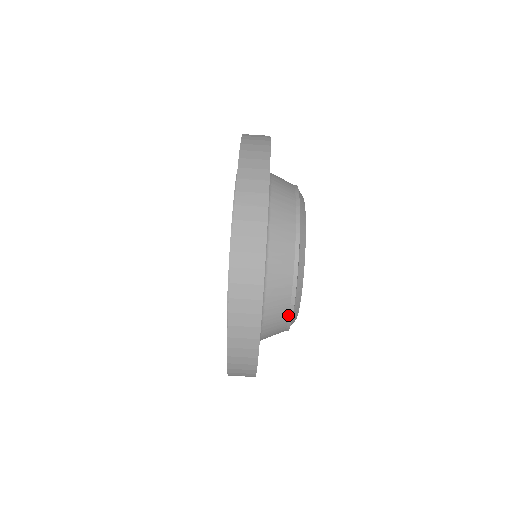
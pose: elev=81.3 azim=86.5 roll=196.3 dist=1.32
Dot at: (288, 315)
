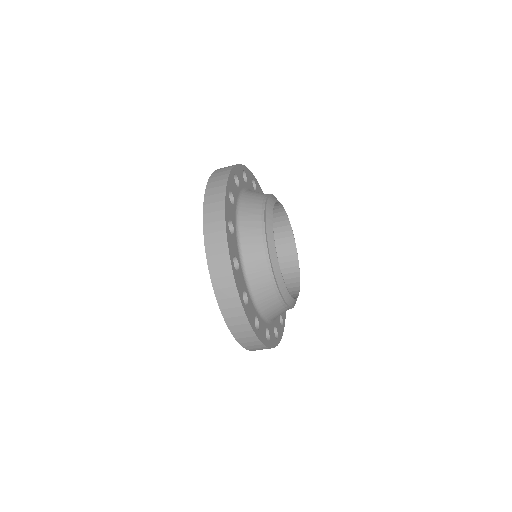
Dot at: occluded
